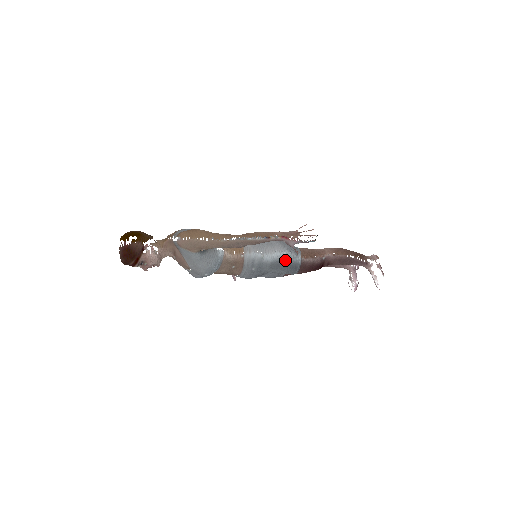
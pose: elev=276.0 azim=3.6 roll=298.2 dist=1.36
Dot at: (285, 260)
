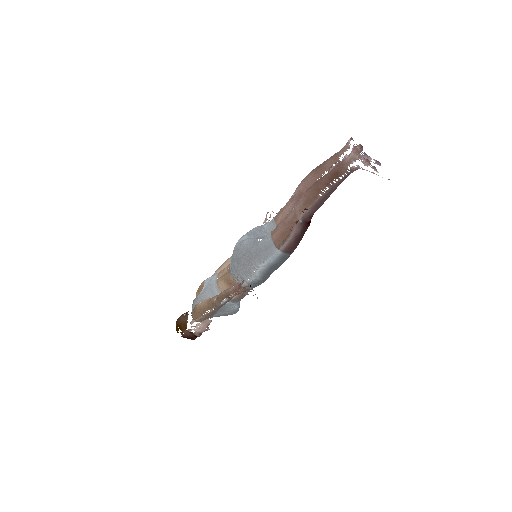
Dot at: (267, 269)
